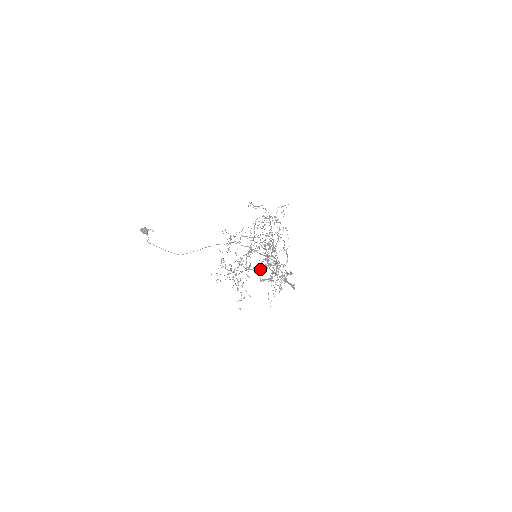
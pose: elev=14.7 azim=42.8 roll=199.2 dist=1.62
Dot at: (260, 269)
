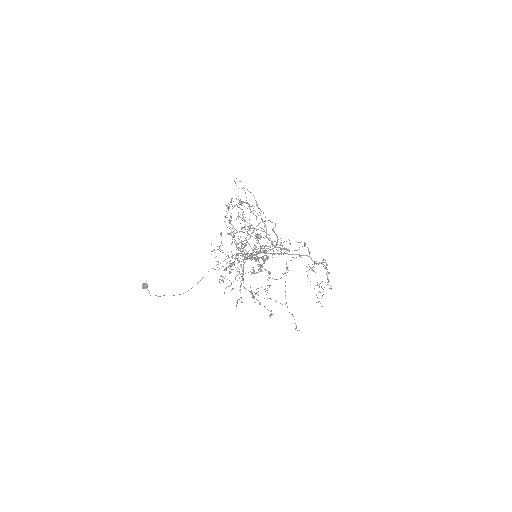
Dot at: (258, 266)
